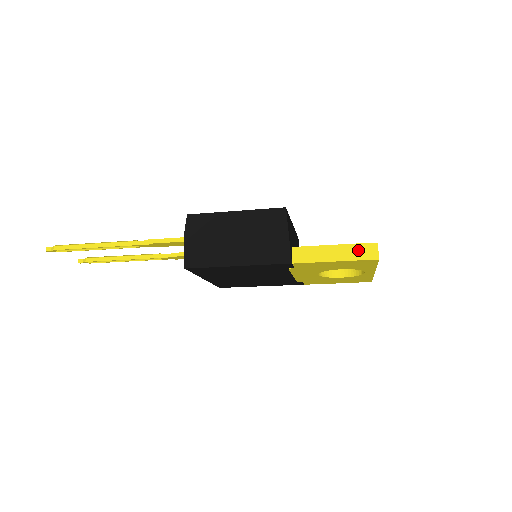
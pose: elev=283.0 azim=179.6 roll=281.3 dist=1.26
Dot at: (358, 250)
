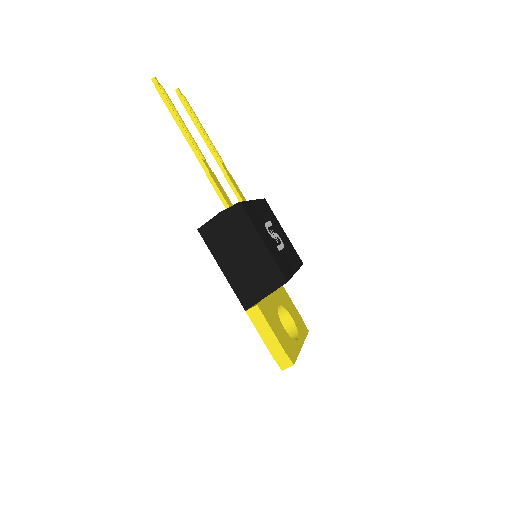
Dot at: (280, 354)
